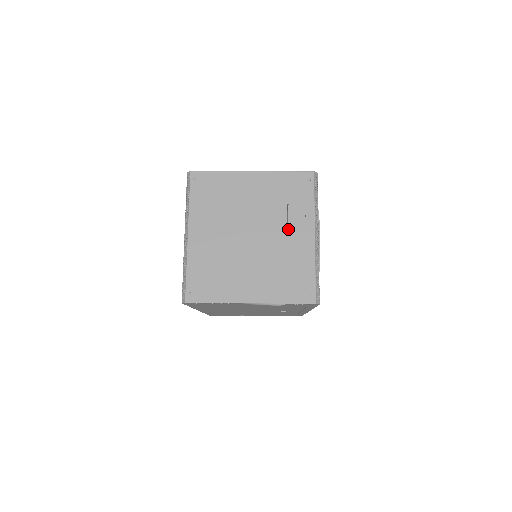
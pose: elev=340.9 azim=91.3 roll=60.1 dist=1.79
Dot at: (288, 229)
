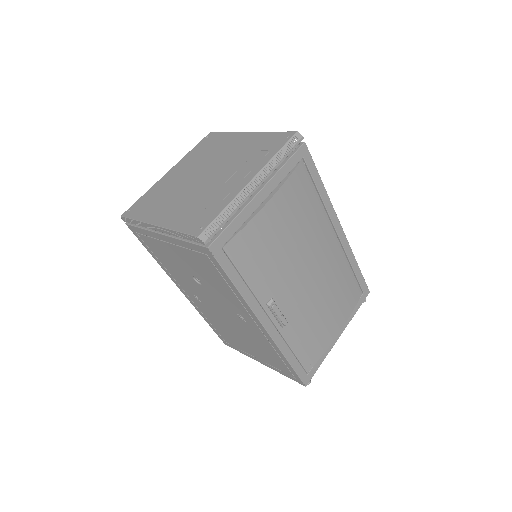
Dot at: occluded
